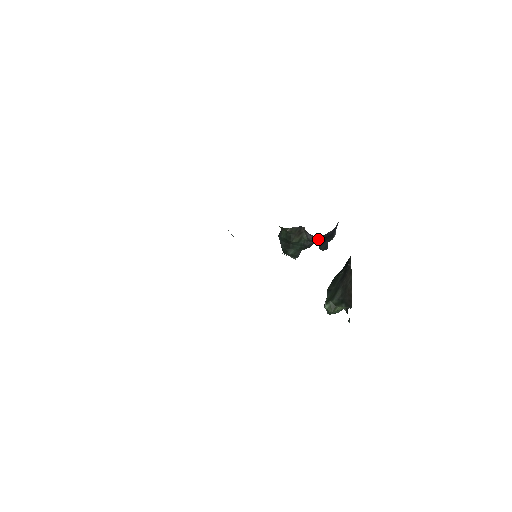
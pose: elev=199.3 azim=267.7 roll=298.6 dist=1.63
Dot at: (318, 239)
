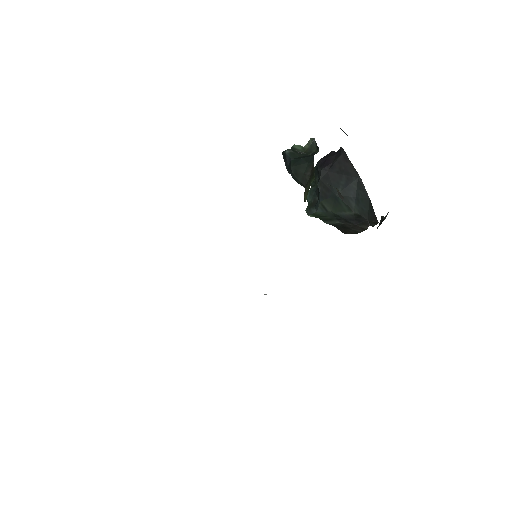
Dot at: occluded
